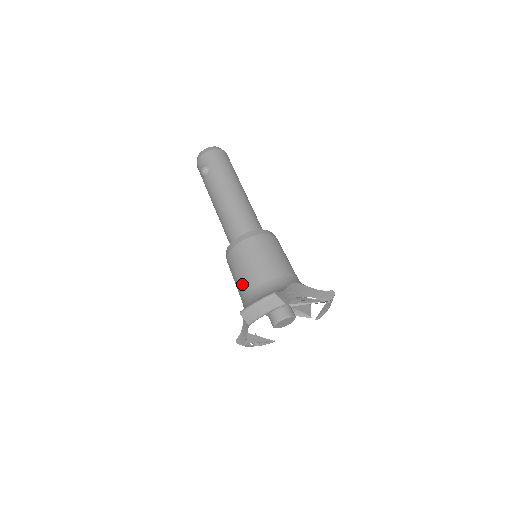
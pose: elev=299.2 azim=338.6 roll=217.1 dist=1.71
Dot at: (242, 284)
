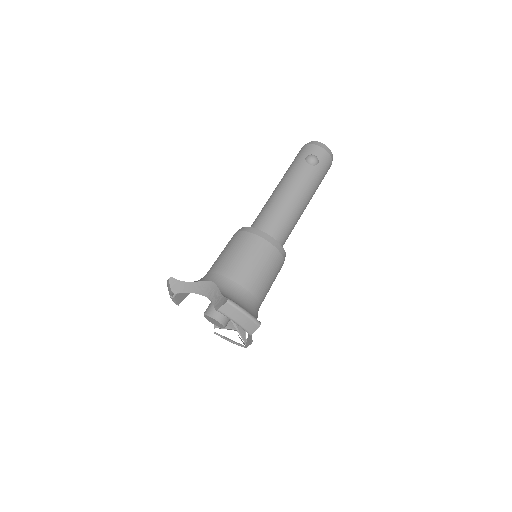
Dot at: (238, 269)
